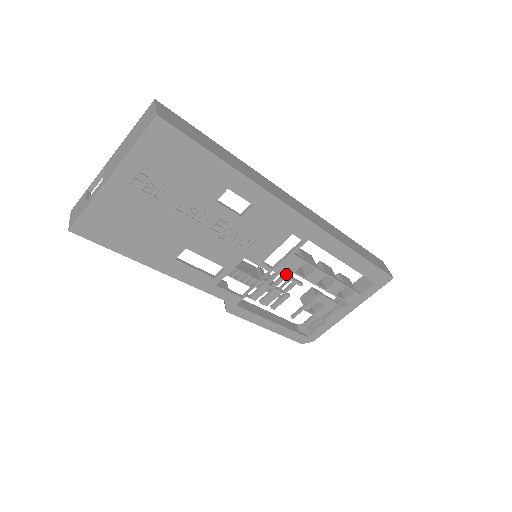
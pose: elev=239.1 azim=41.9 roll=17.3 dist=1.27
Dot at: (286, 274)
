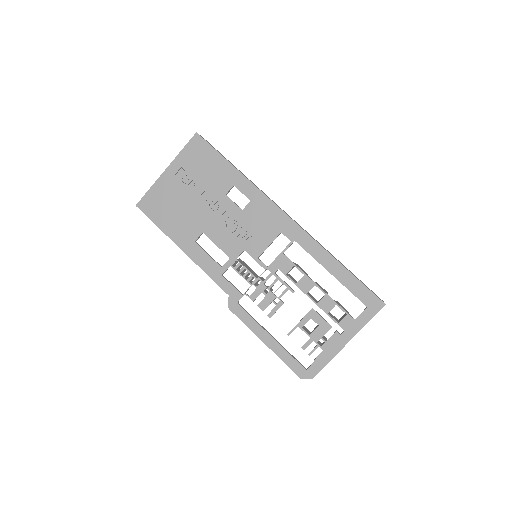
Dot at: (279, 277)
